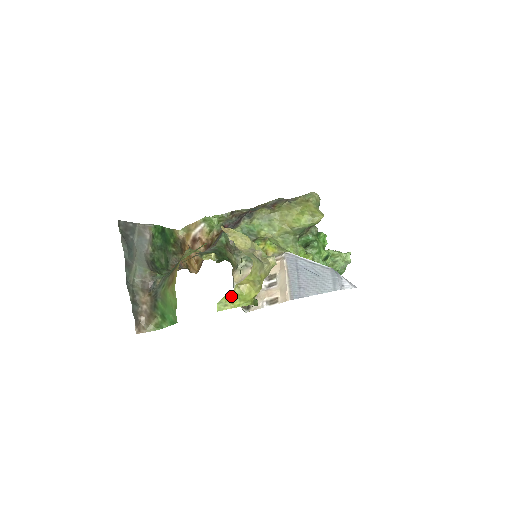
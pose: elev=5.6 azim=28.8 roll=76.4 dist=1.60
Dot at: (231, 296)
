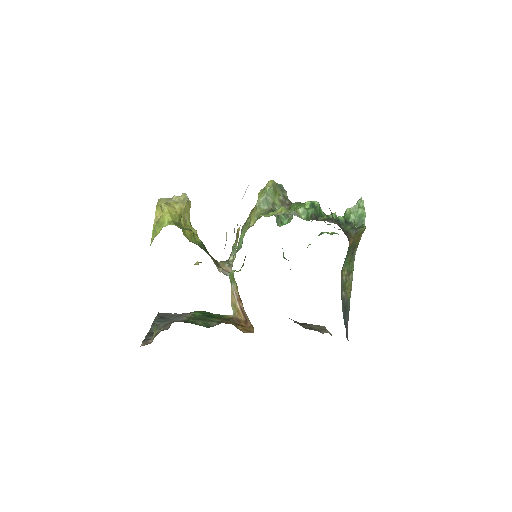
Dot at: (154, 231)
